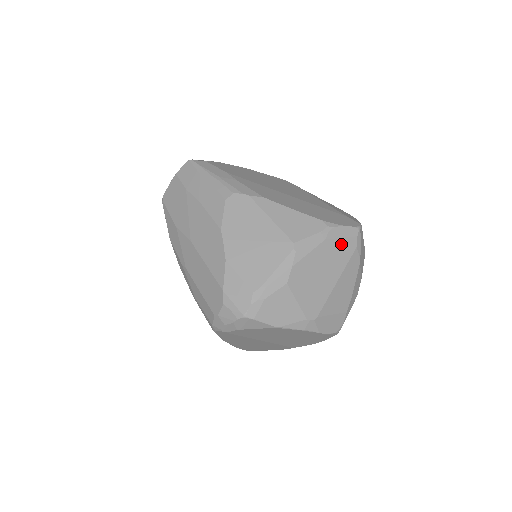
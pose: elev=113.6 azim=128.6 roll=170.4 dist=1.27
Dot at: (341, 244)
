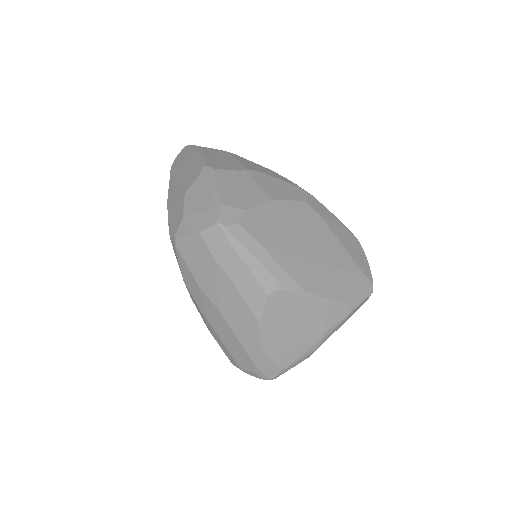
Dot at: (355, 311)
